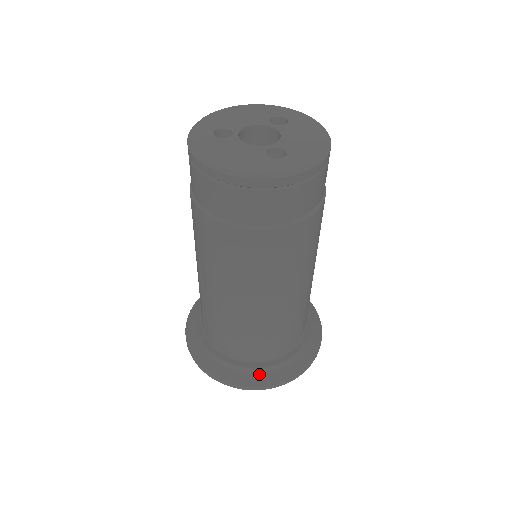
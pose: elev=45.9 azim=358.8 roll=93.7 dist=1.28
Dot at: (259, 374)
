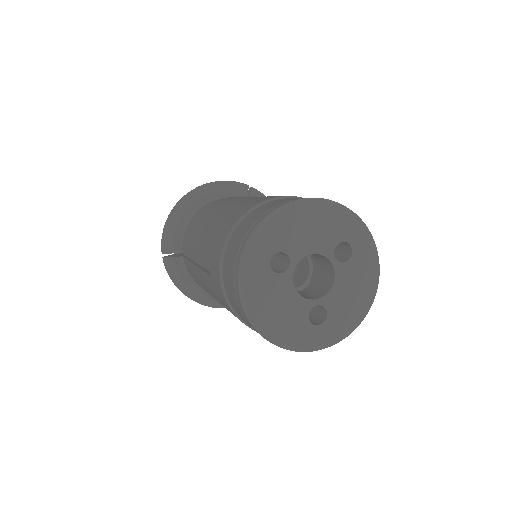
Dot at: (215, 300)
